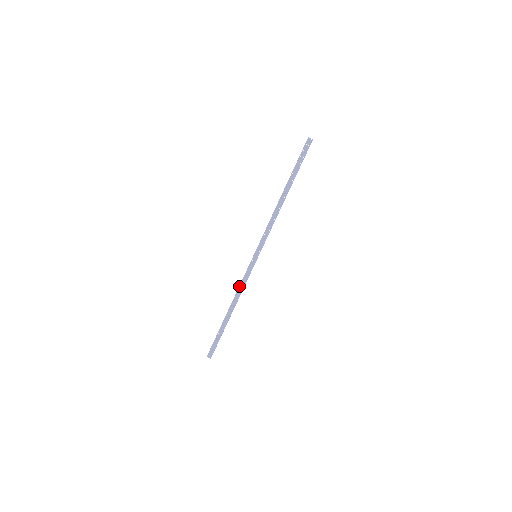
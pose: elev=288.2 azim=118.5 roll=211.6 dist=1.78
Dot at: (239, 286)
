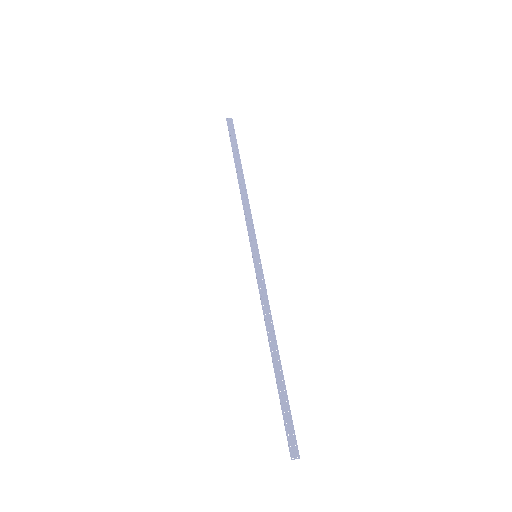
Dot at: (262, 307)
